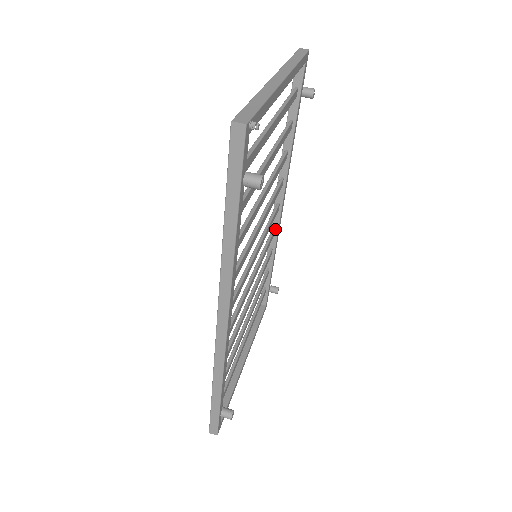
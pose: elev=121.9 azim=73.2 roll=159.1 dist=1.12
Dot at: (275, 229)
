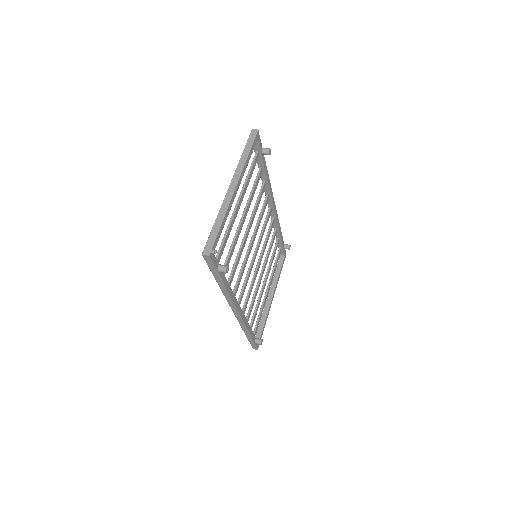
Dot at: (274, 219)
